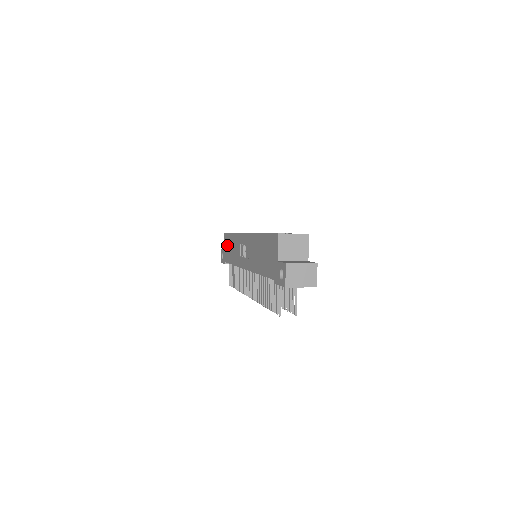
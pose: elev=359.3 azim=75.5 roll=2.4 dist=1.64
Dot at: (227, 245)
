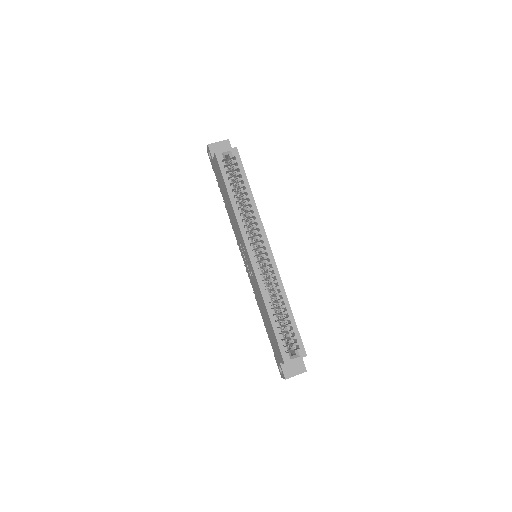
Dot at: (220, 179)
